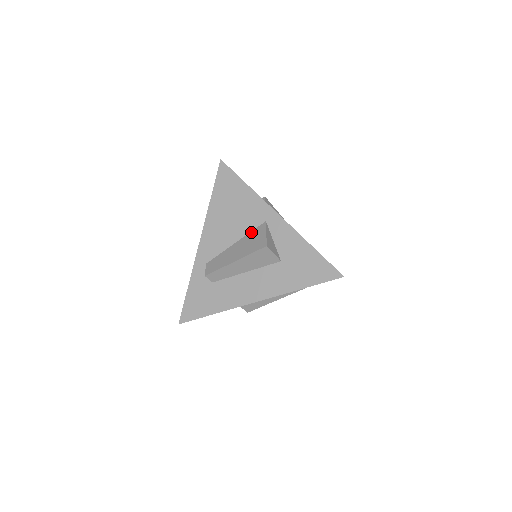
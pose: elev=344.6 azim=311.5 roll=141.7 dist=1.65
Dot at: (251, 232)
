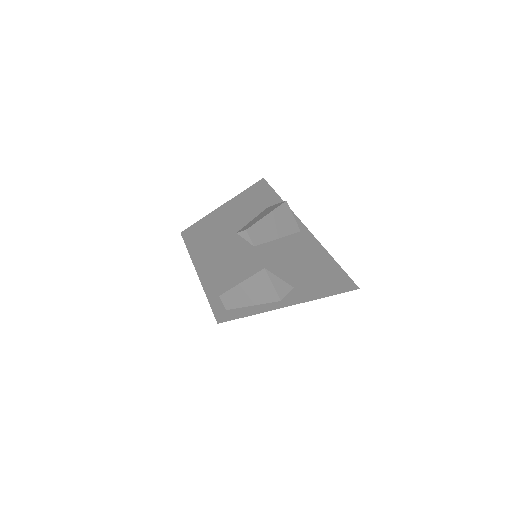
Dot at: (253, 277)
